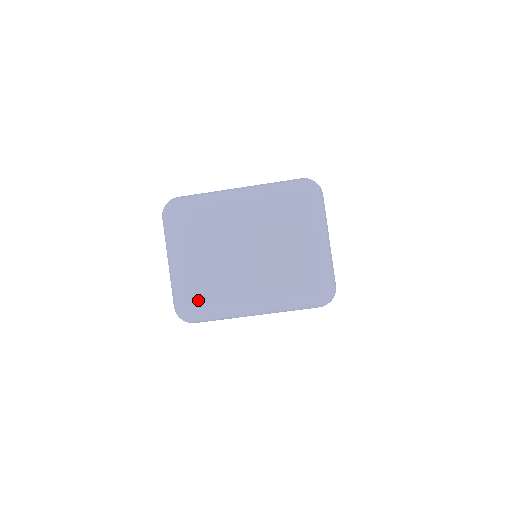
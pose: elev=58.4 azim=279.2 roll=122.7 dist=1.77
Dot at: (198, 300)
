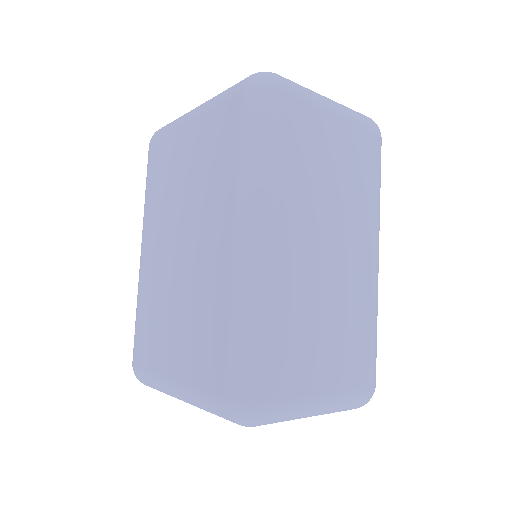
Dot at: occluded
